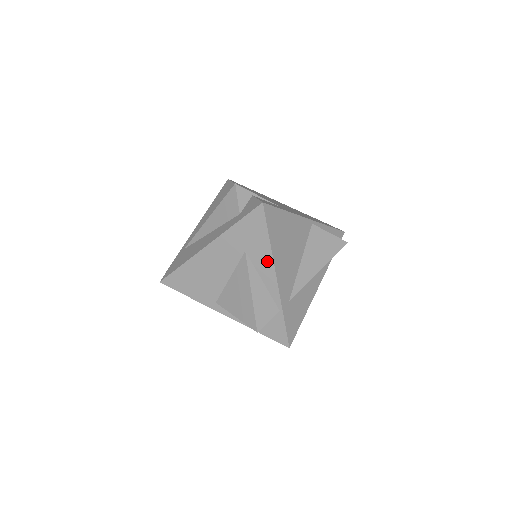
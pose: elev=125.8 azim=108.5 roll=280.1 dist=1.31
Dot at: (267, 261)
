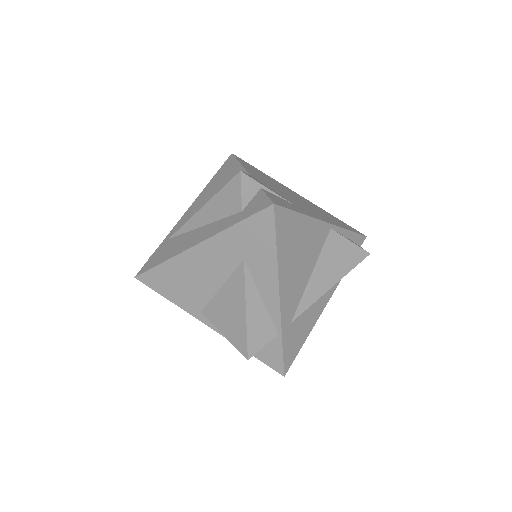
Dot at: (270, 275)
